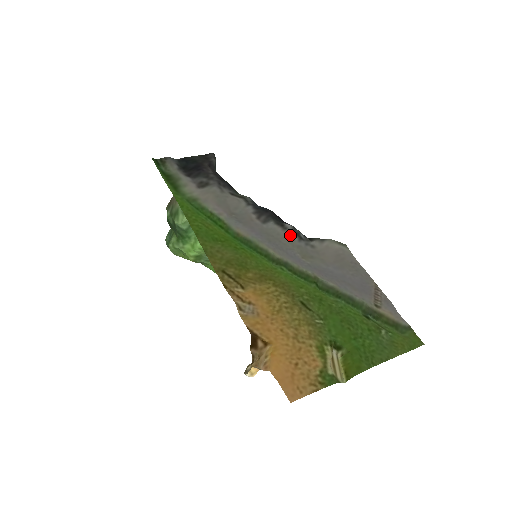
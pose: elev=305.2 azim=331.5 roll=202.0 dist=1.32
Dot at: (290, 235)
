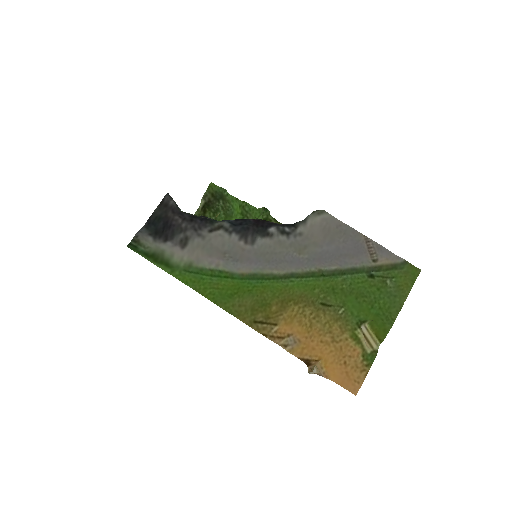
Dot at: (278, 239)
